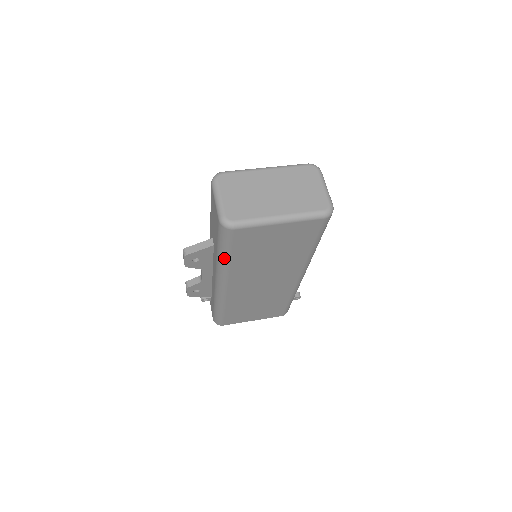
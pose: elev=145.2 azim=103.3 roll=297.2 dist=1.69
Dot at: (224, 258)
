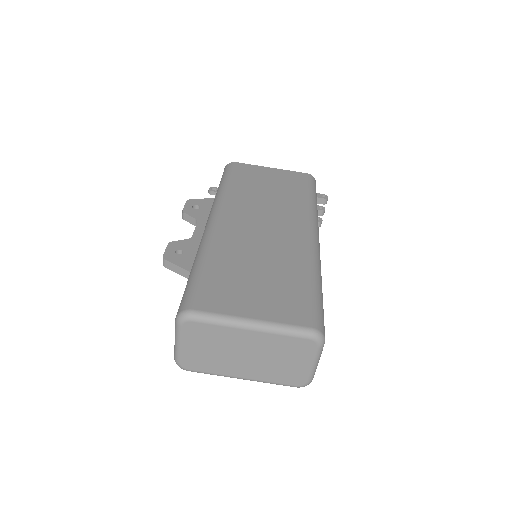
Dot at: occluded
